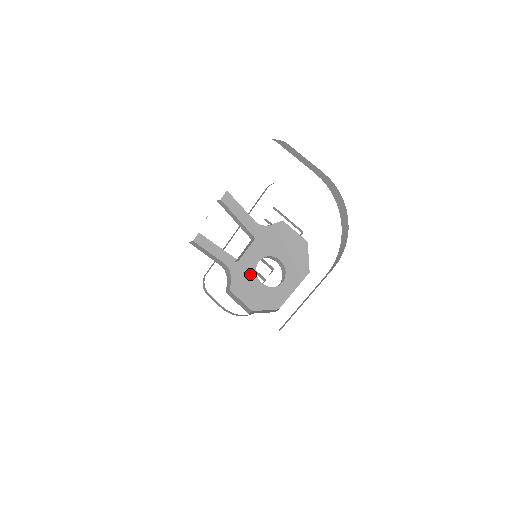
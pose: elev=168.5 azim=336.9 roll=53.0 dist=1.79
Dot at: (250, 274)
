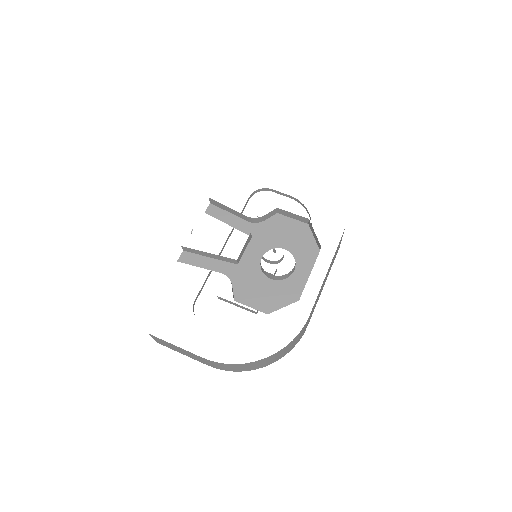
Dot at: (255, 274)
